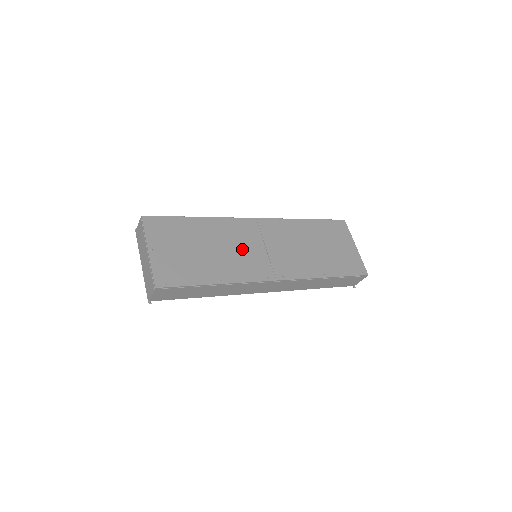
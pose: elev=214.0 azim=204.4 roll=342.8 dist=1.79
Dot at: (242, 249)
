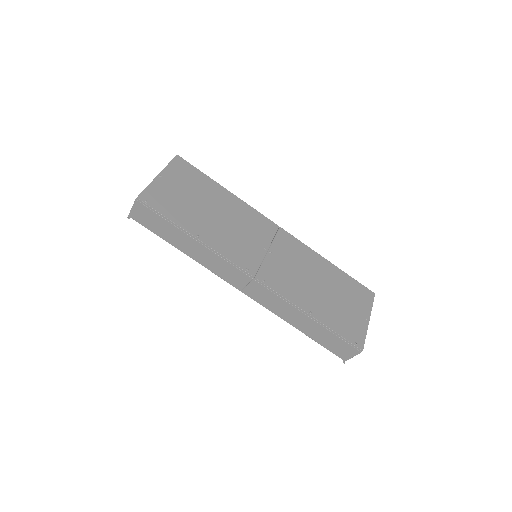
Dot at: (243, 234)
